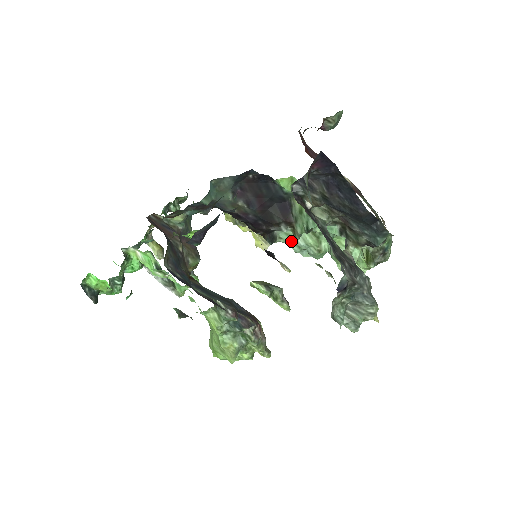
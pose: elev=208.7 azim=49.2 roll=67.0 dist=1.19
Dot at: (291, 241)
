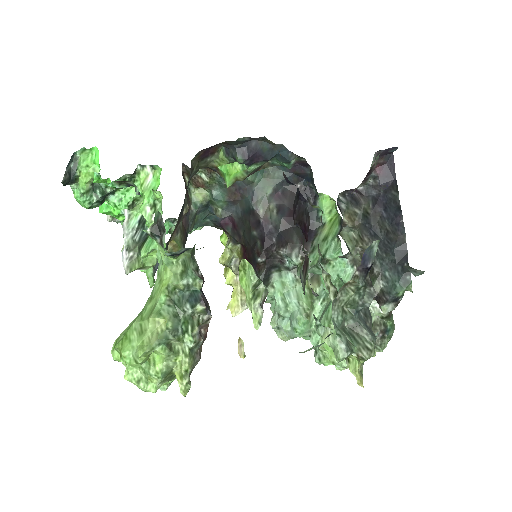
Dot at: (282, 294)
